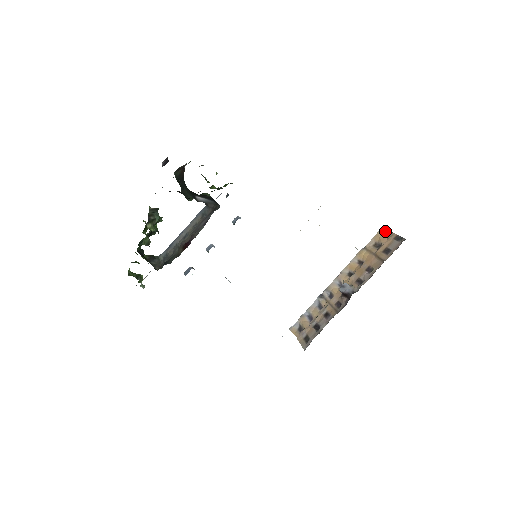
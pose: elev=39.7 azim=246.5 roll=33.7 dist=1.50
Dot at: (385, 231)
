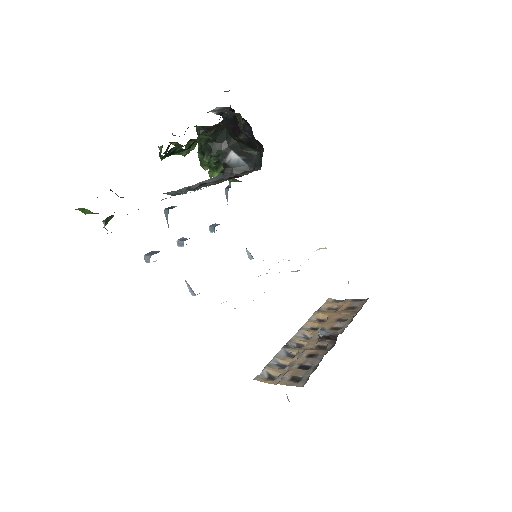
Dot at: (334, 300)
